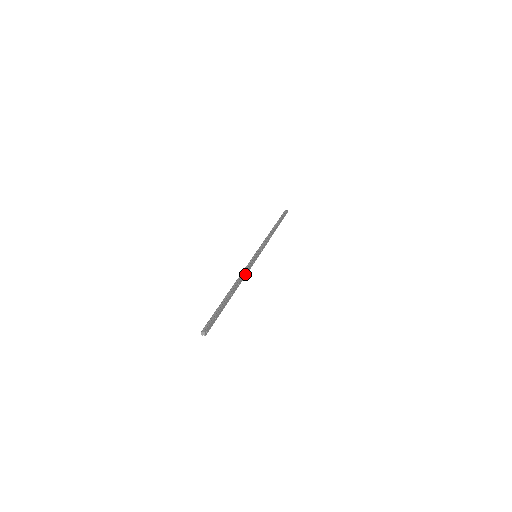
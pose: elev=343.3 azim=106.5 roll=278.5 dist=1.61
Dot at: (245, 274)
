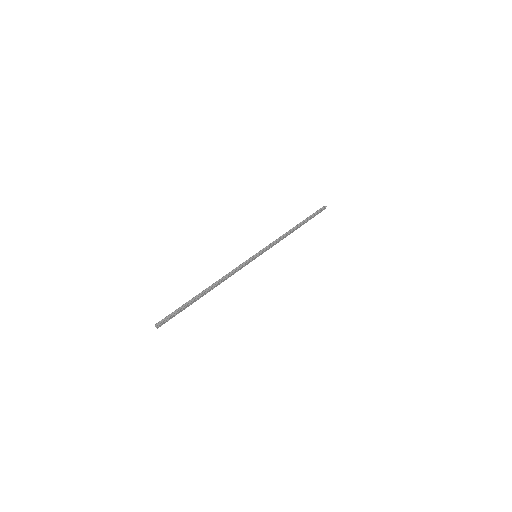
Dot at: (232, 274)
